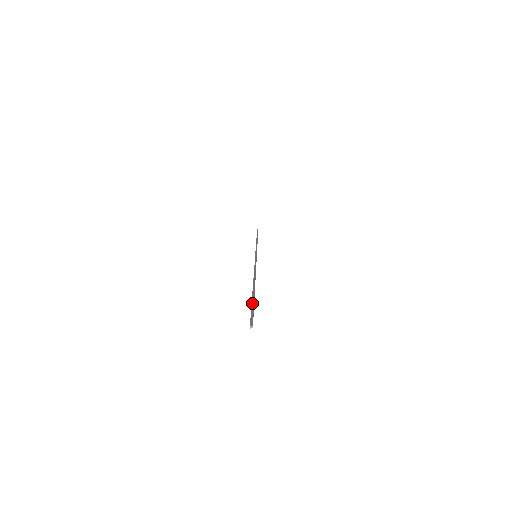
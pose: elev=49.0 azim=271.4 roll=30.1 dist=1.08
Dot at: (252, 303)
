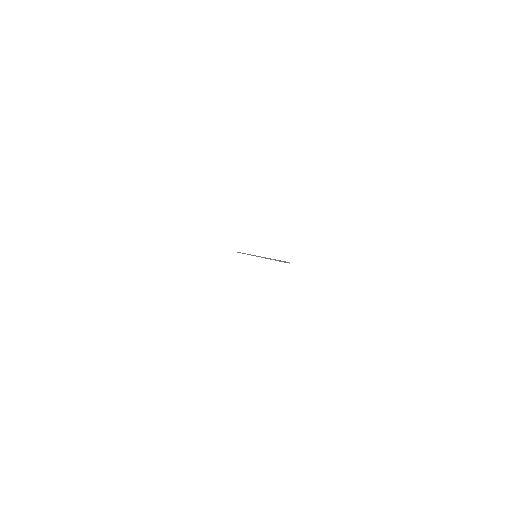
Dot at: occluded
